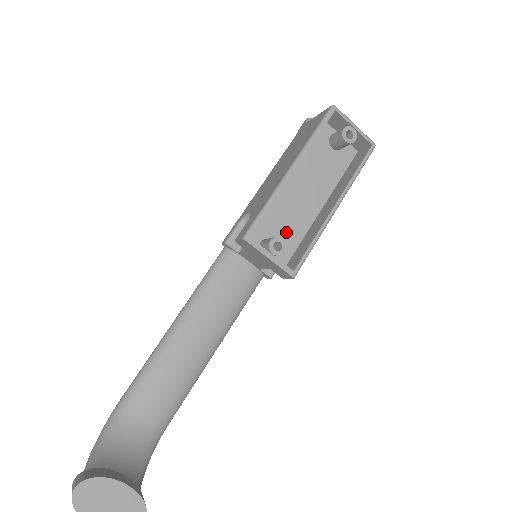
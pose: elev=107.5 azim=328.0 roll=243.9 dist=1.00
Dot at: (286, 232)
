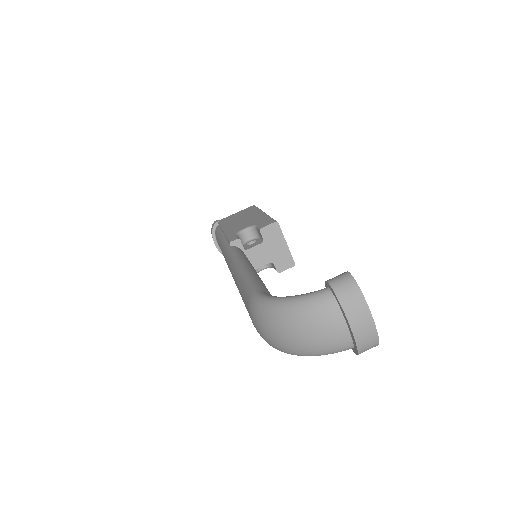
Dot at: occluded
